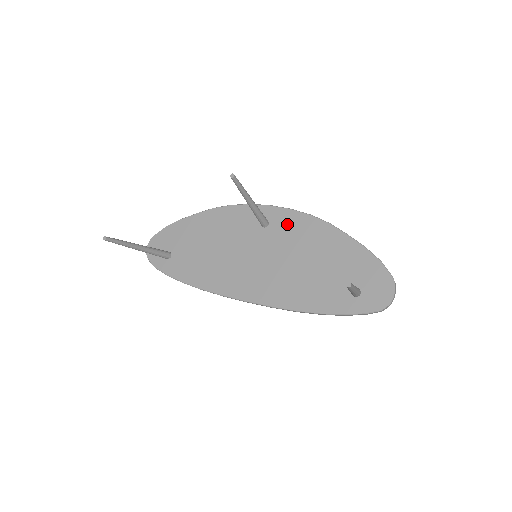
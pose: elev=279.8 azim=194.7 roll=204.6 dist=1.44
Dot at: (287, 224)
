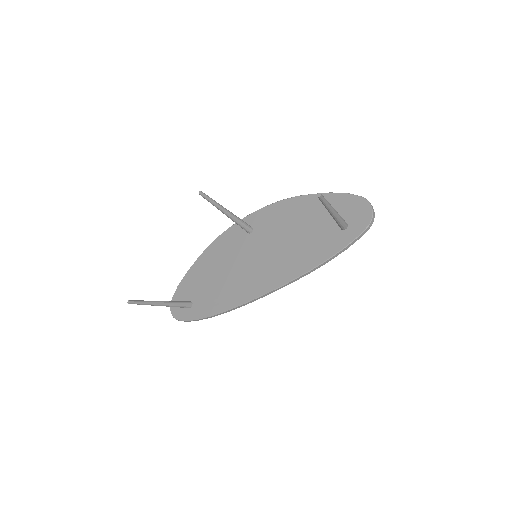
Dot at: (266, 219)
